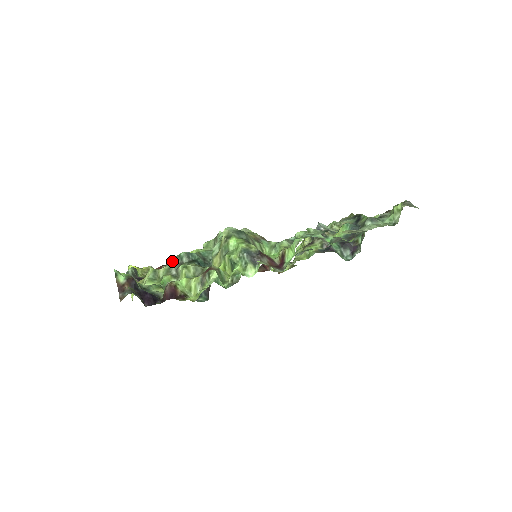
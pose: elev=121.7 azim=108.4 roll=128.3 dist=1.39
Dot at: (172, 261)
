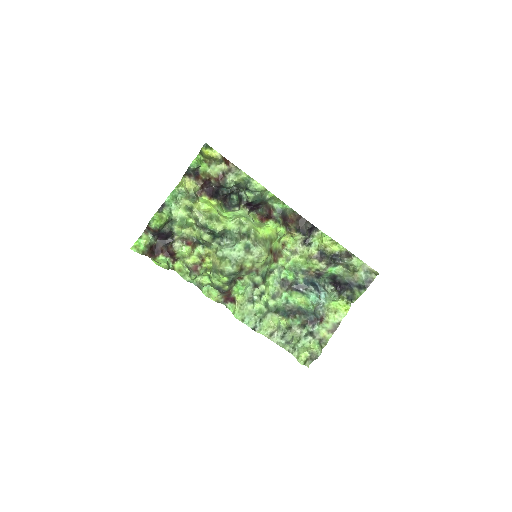
Dot at: (201, 222)
